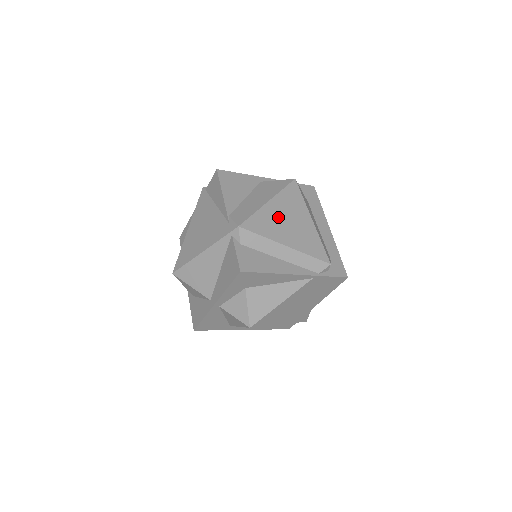
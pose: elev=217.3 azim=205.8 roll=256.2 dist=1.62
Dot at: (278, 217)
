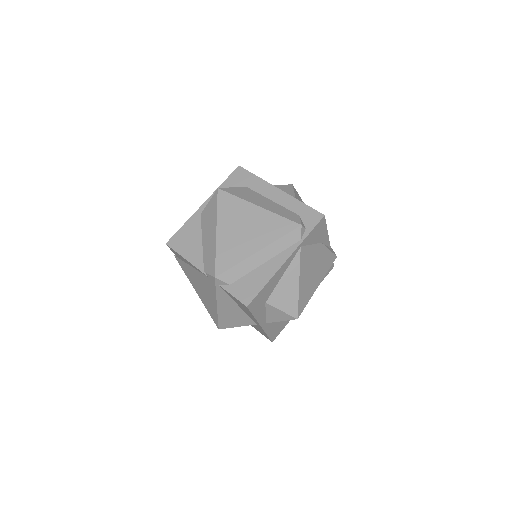
Dot at: (233, 236)
